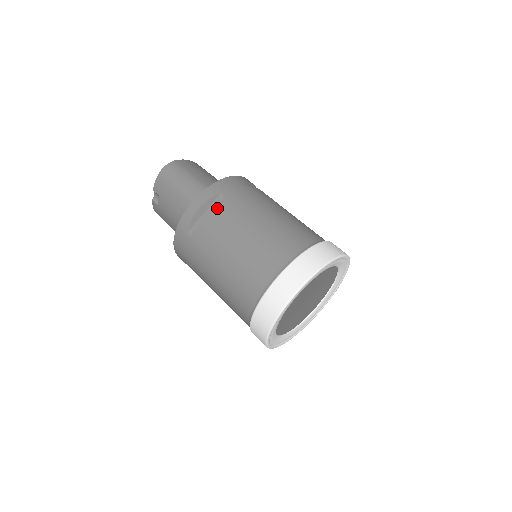
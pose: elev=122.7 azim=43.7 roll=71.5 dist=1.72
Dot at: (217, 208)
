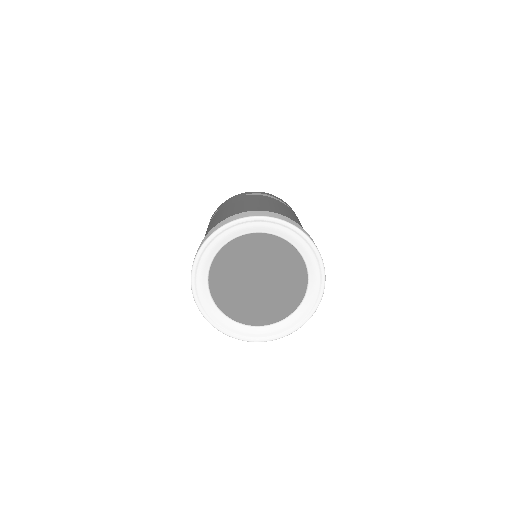
Dot at: occluded
